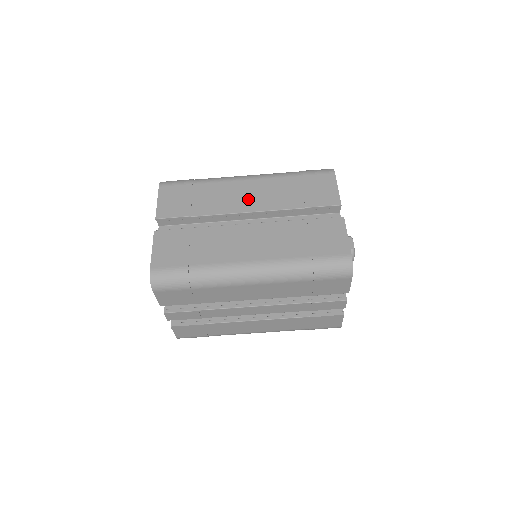
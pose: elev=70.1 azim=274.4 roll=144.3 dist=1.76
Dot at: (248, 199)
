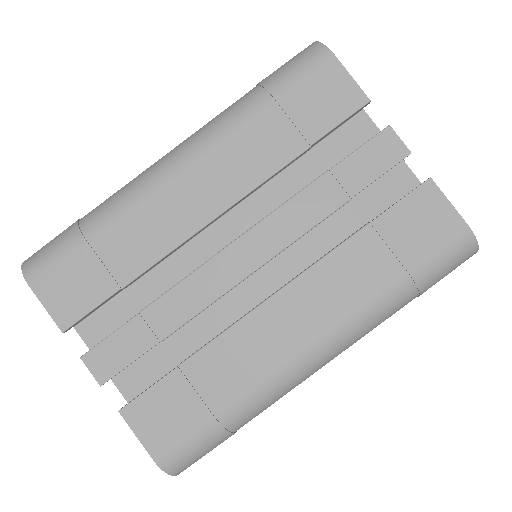
Dot at: occluded
